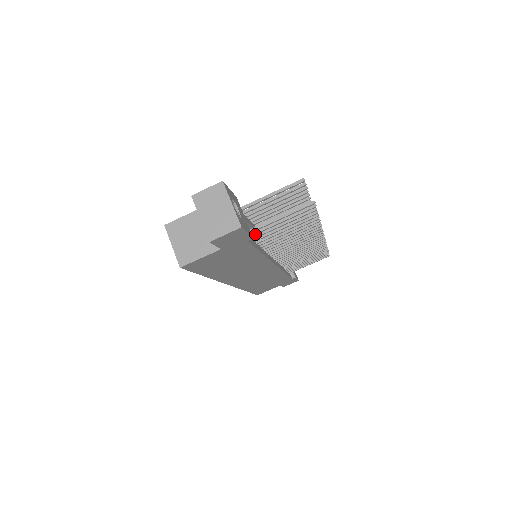
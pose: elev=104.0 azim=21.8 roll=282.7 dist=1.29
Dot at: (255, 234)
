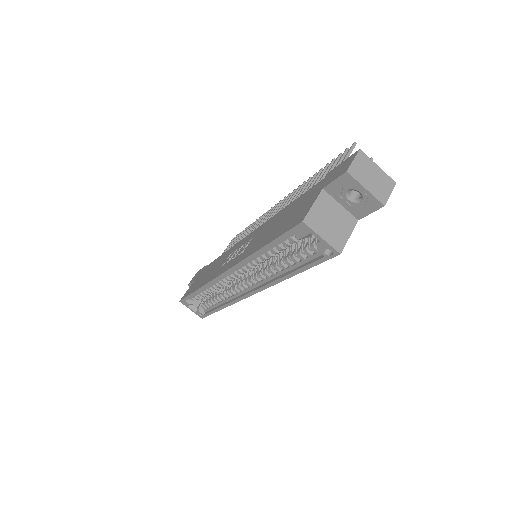
Dot at: occluded
